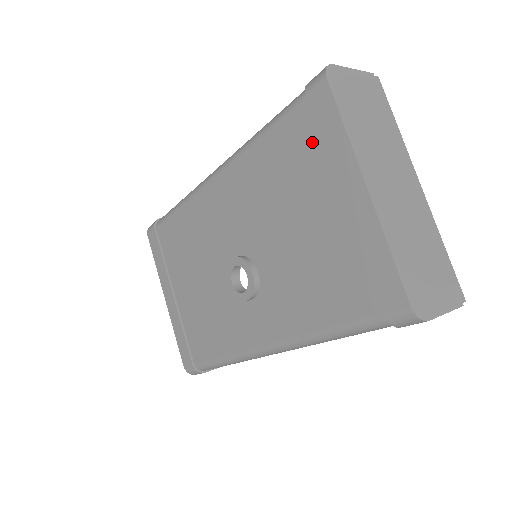
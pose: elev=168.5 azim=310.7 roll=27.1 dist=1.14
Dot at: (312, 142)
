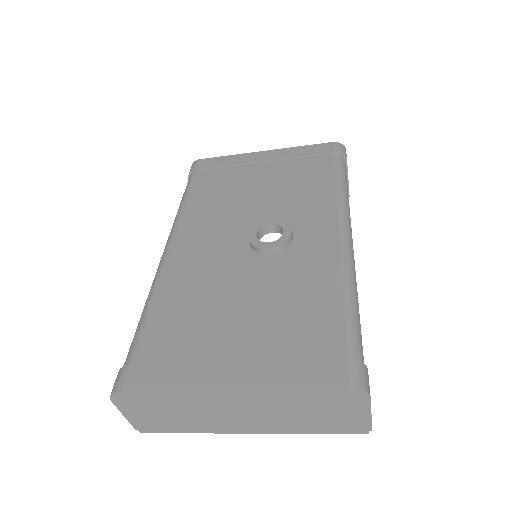
Dot at: (220, 172)
